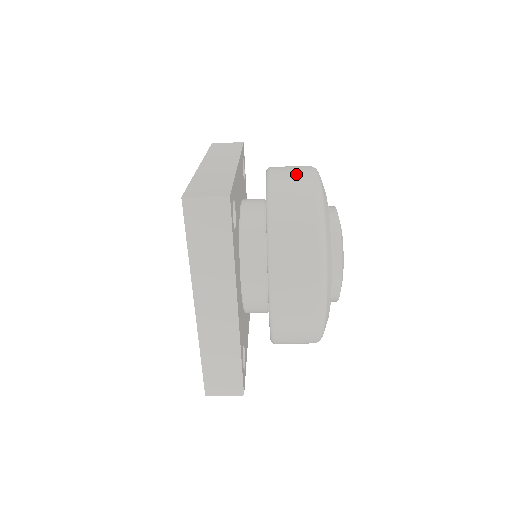
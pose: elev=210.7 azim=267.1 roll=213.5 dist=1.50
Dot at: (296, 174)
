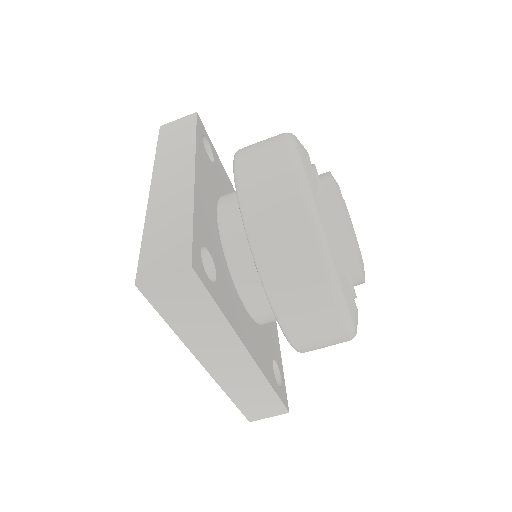
Dot at: (270, 168)
